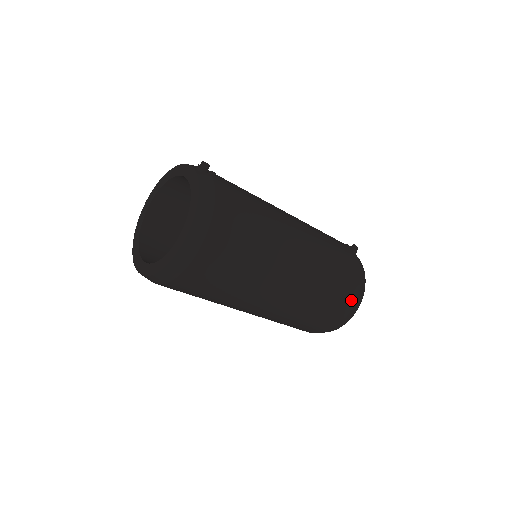
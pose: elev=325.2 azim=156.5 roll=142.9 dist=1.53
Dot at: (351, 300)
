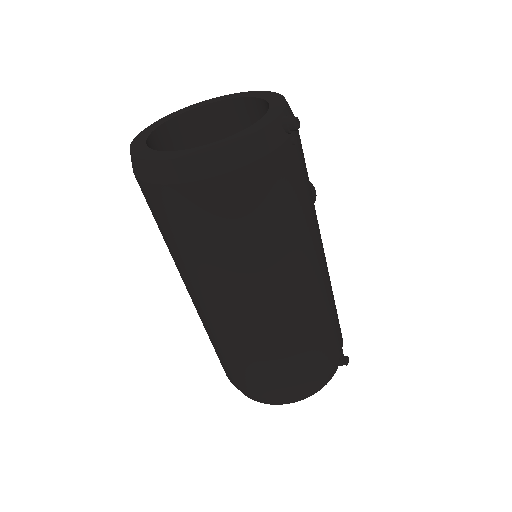
Dot at: (276, 392)
